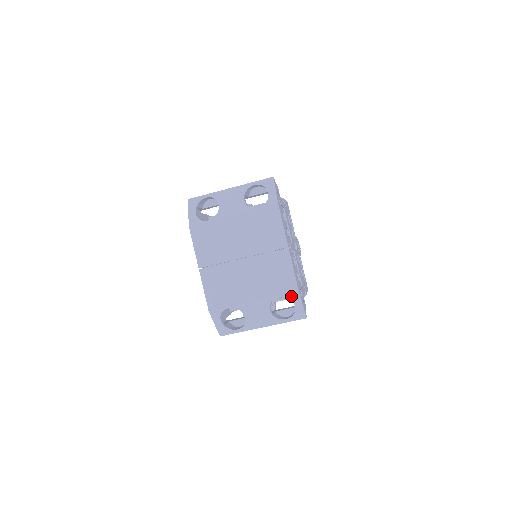
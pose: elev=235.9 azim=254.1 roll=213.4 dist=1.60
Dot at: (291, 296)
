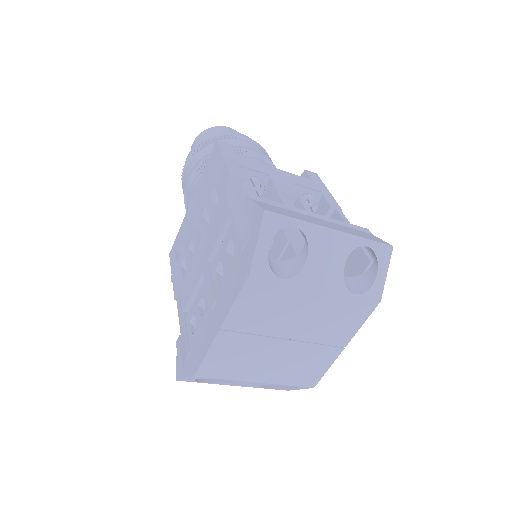
Dot at: (301, 387)
